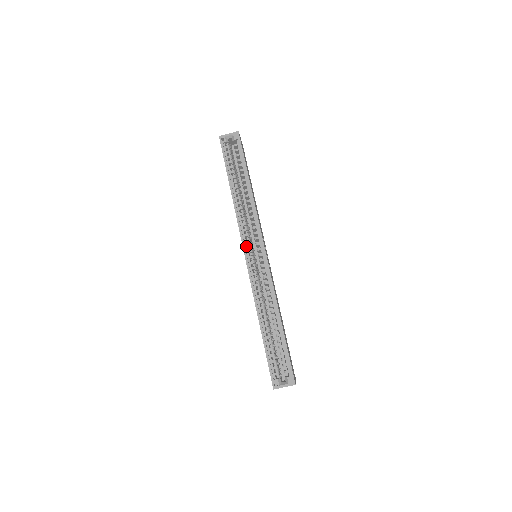
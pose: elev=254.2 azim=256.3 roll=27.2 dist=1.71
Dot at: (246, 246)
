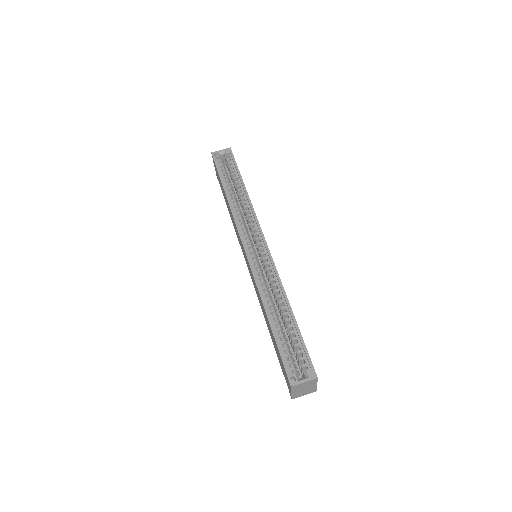
Dot at: (245, 241)
